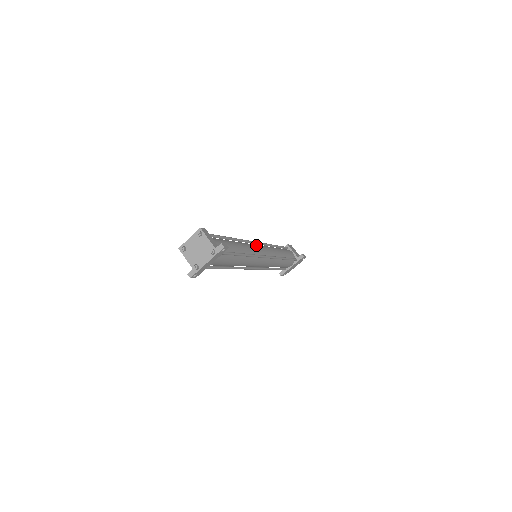
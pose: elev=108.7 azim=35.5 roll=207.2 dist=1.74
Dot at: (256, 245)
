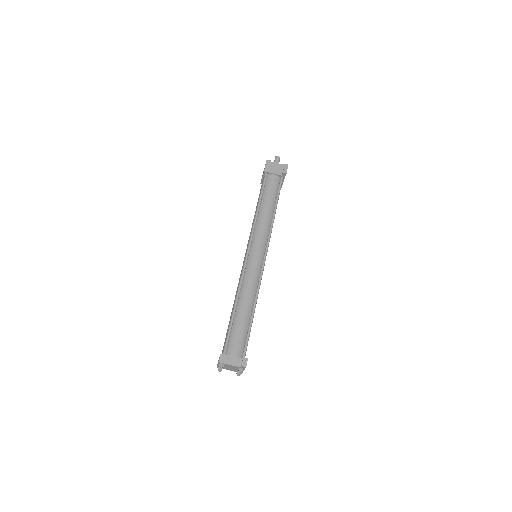
Dot at: (250, 261)
